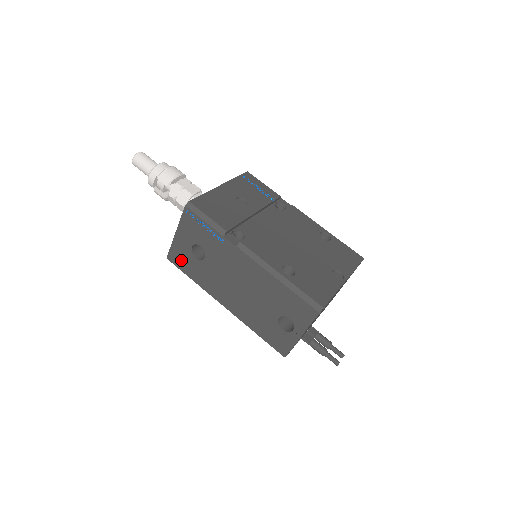
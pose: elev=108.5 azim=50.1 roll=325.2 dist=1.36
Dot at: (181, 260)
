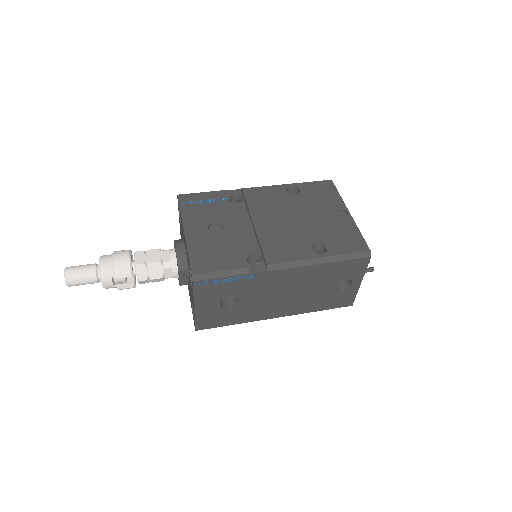
Dot at: (213, 321)
